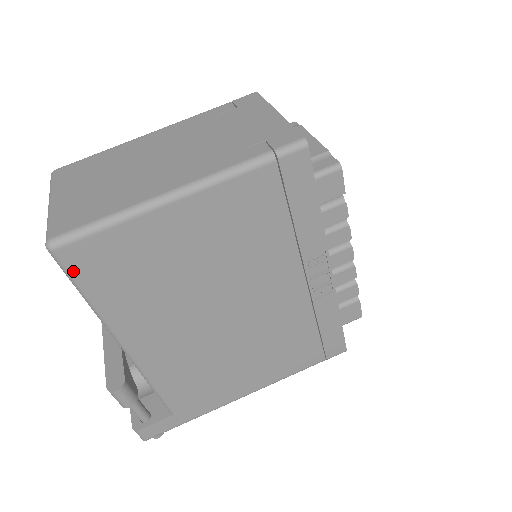
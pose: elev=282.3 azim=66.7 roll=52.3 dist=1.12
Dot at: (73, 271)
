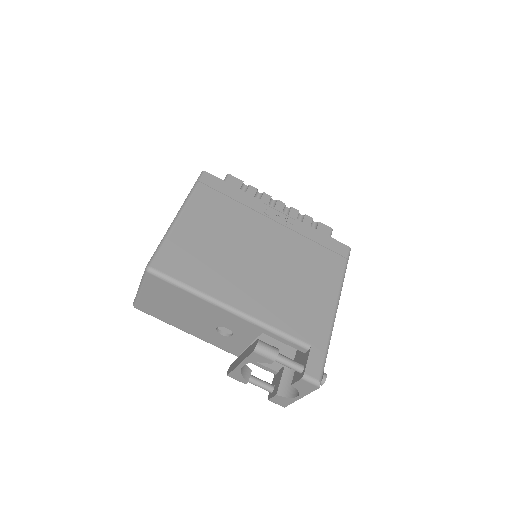
Dot at: (167, 274)
